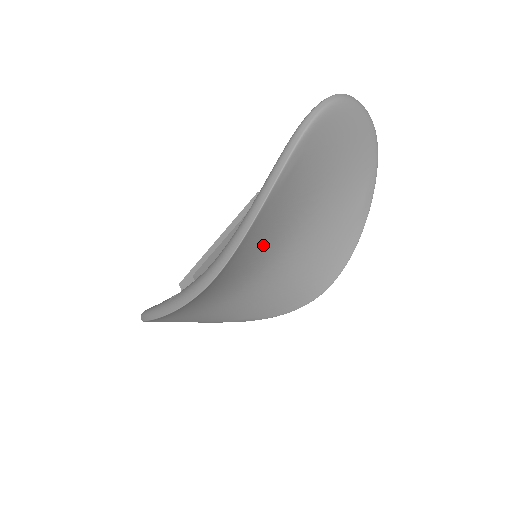
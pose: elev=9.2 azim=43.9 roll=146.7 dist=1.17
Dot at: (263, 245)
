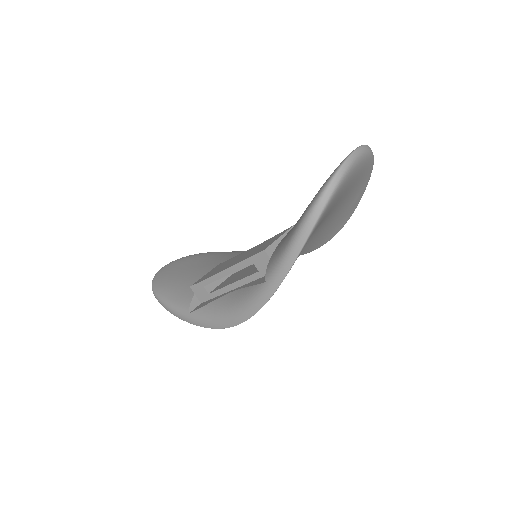
Dot at: occluded
